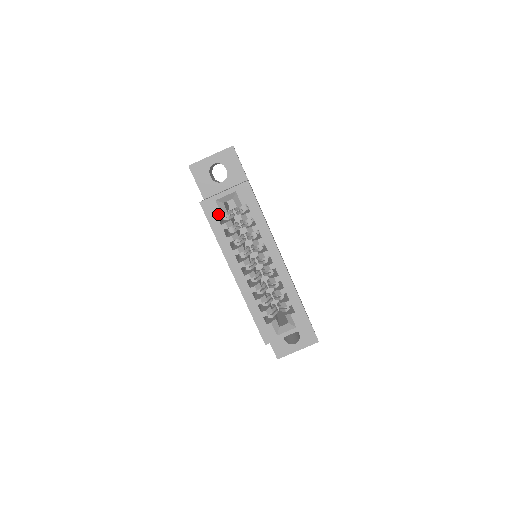
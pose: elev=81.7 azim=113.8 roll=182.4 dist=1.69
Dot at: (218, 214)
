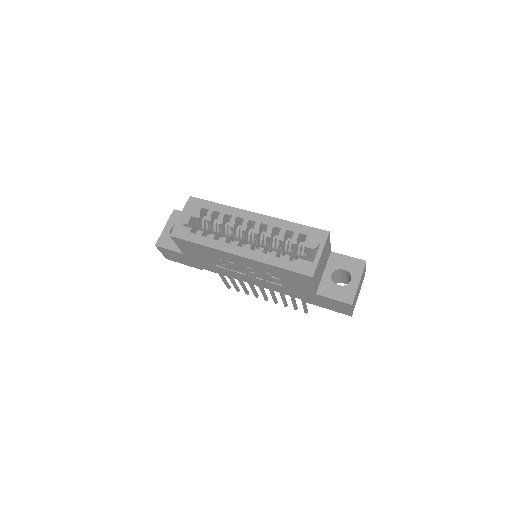
Dot at: (189, 230)
